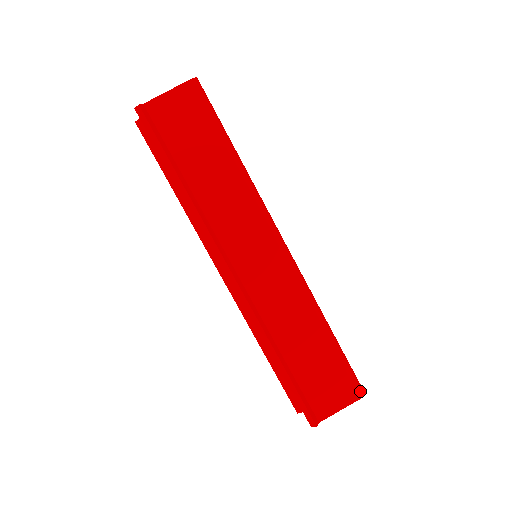
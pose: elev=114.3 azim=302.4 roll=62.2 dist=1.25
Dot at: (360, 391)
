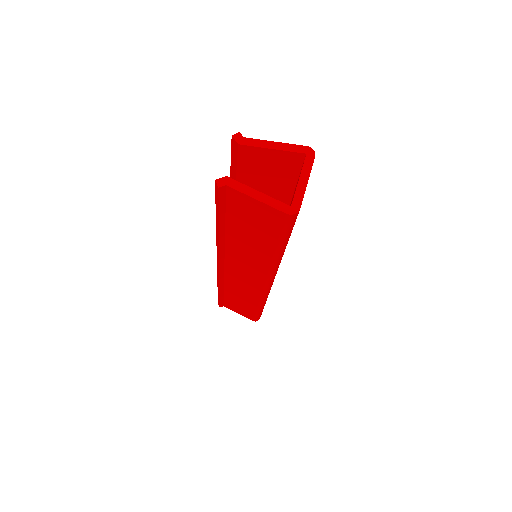
Dot at: (256, 320)
